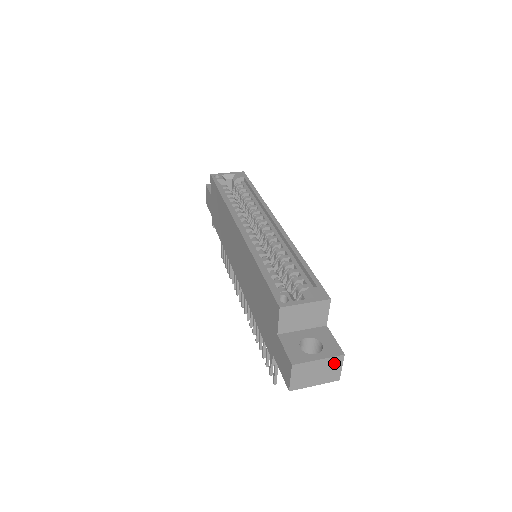
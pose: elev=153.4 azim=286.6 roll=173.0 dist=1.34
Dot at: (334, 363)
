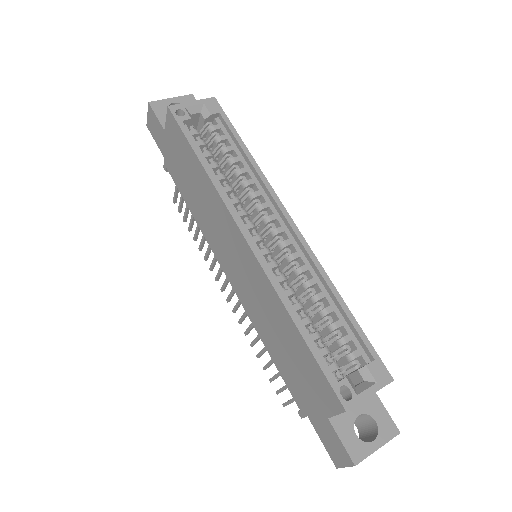
Dot at: occluded
